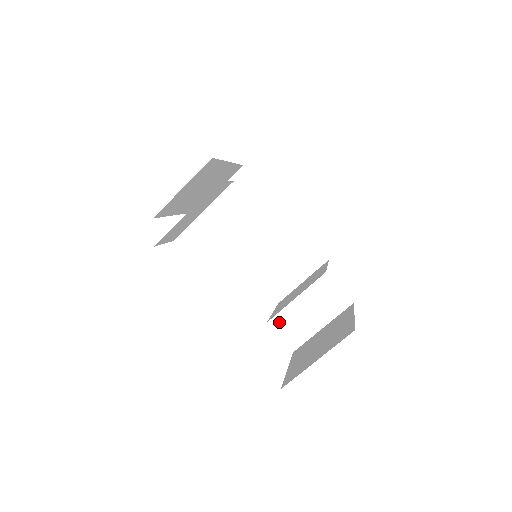
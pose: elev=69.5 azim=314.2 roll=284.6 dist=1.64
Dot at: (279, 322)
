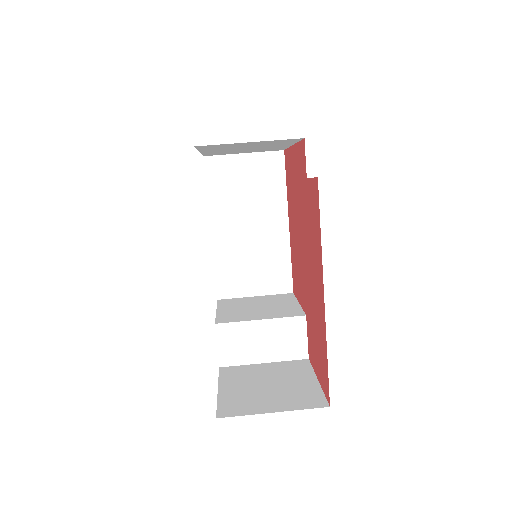
Dot at: (228, 331)
